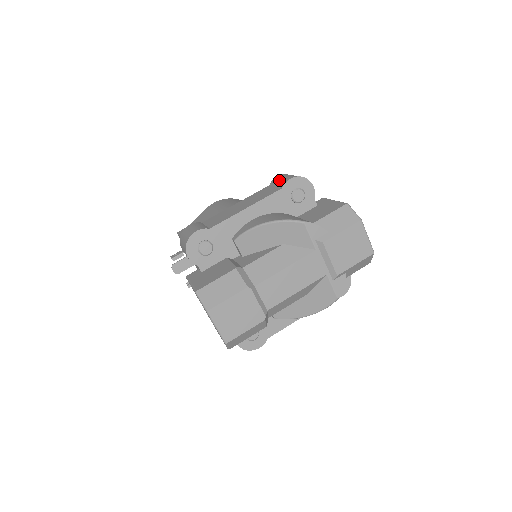
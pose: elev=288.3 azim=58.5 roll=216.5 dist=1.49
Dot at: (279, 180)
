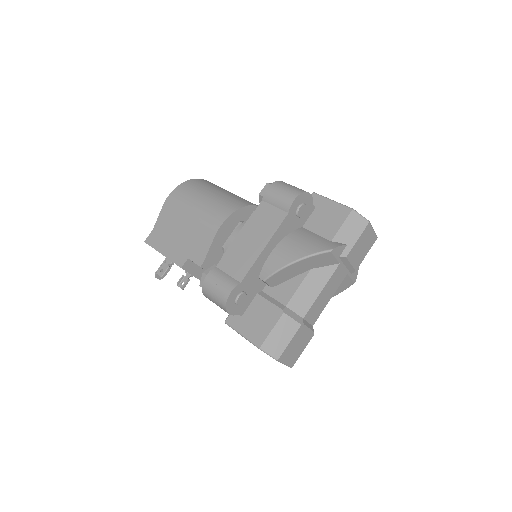
Dot at: (276, 199)
